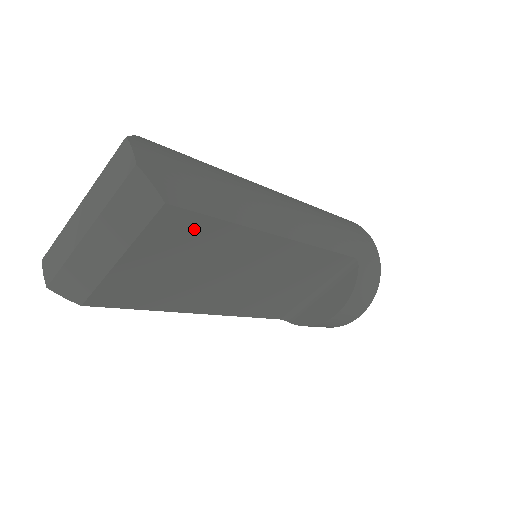
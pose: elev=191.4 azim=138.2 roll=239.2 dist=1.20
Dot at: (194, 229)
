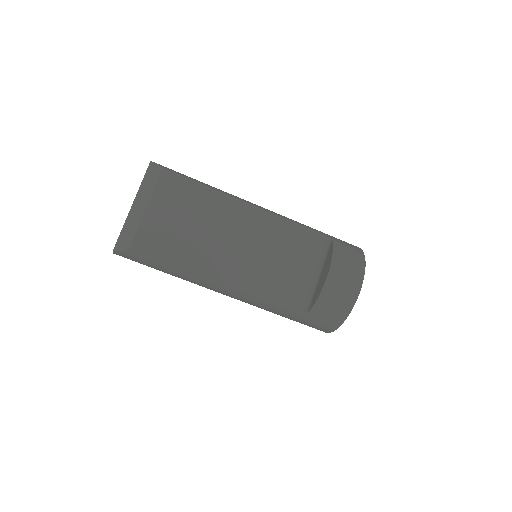
Dot at: (184, 189)
